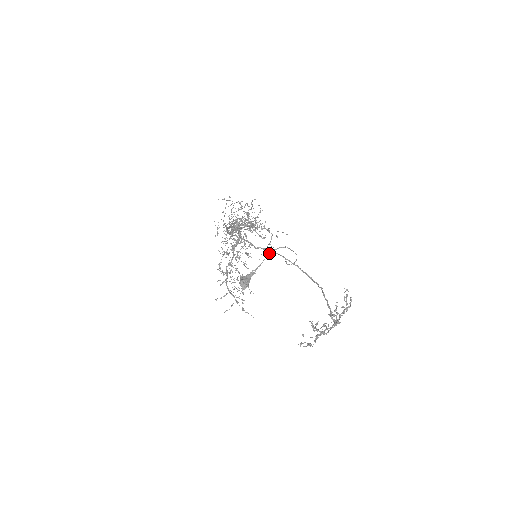
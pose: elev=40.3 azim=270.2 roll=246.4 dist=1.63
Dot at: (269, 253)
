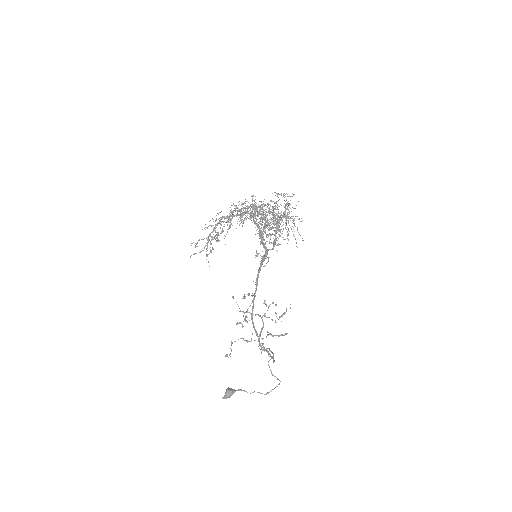
Dot at: occluded
